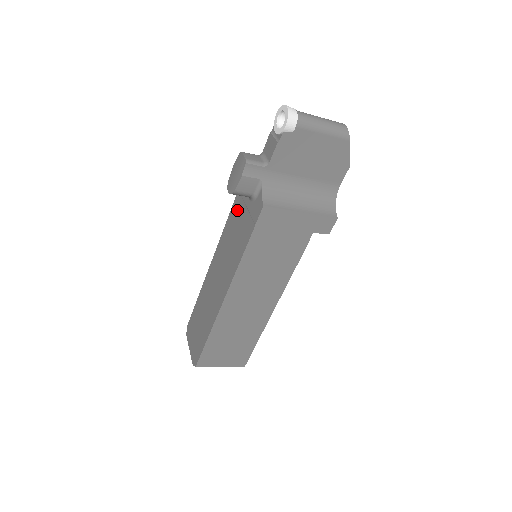
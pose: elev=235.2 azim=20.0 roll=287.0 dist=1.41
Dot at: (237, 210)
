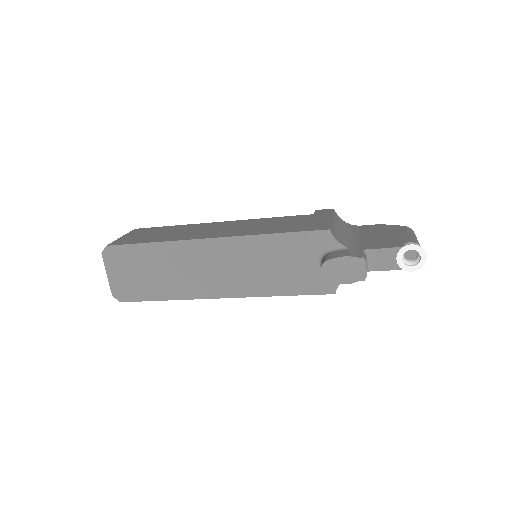
Dot at: (291, 248)
